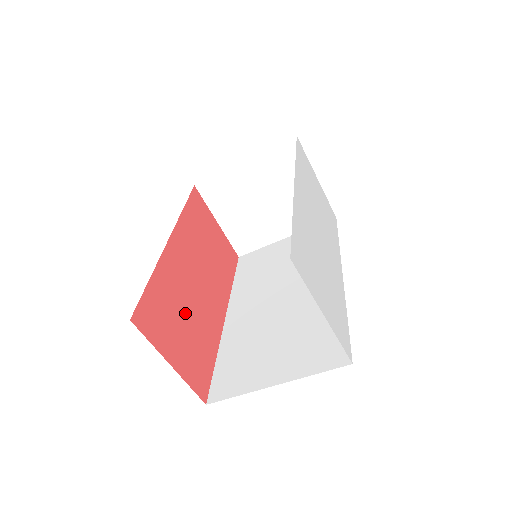
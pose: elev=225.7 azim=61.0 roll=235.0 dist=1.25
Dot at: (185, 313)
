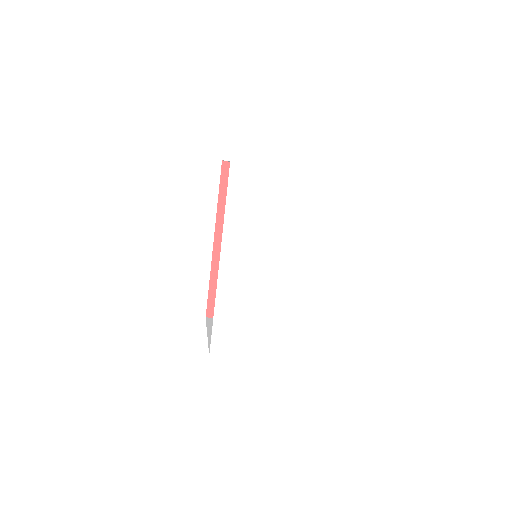
Dot at: occluded
